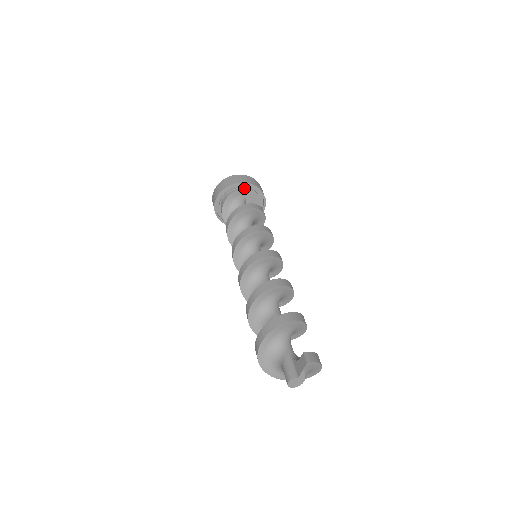
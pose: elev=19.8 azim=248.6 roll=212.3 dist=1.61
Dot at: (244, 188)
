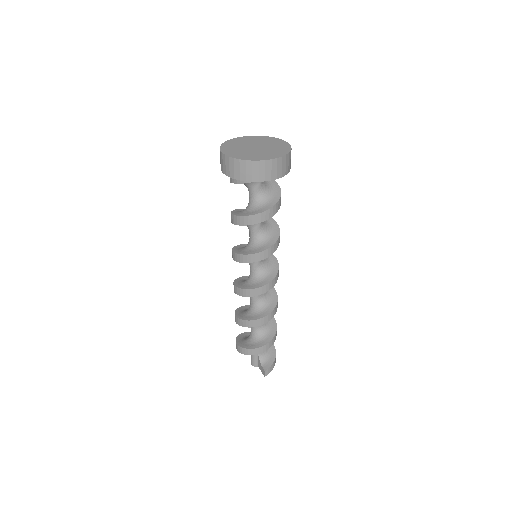
Dot at: occluded
